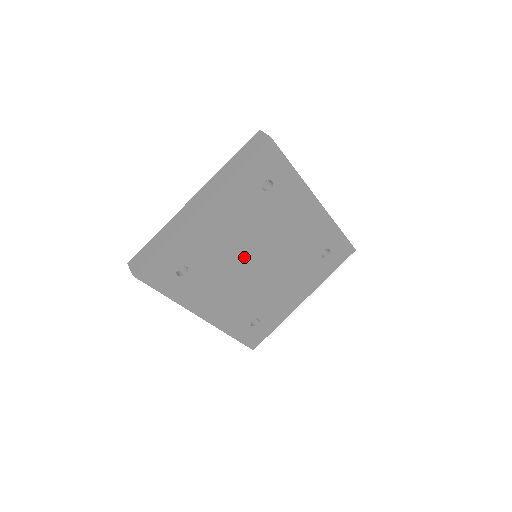
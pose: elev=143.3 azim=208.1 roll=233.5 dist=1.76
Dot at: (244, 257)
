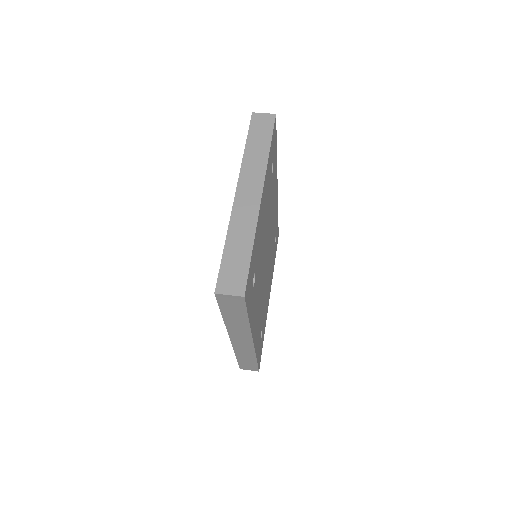
Dot at: (264, 254)
